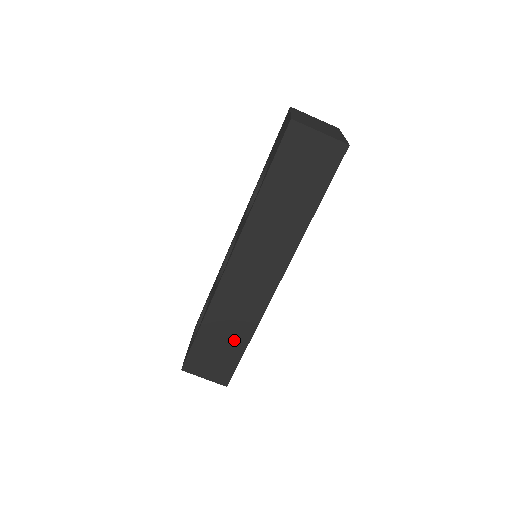
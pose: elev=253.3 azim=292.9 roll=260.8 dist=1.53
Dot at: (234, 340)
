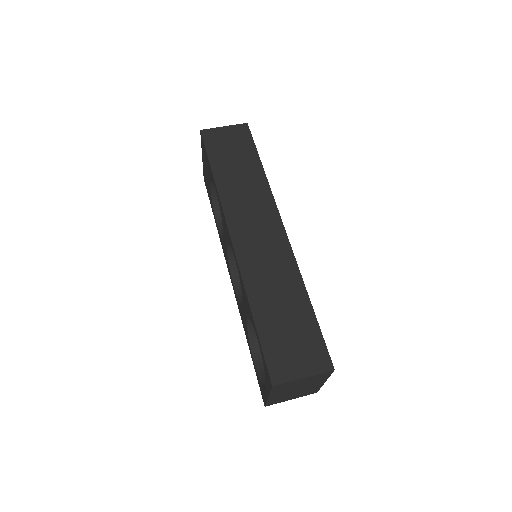
Dot at: (294, 307)
